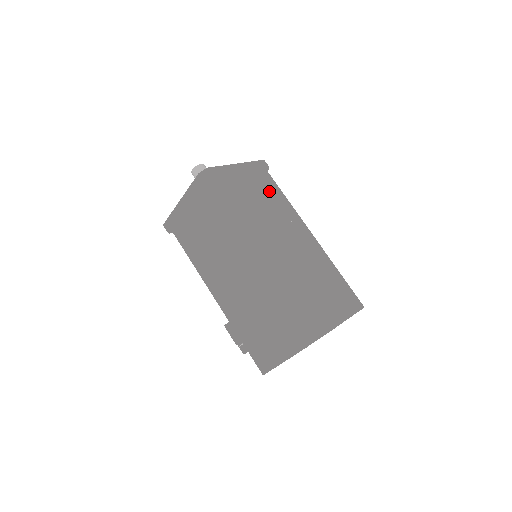
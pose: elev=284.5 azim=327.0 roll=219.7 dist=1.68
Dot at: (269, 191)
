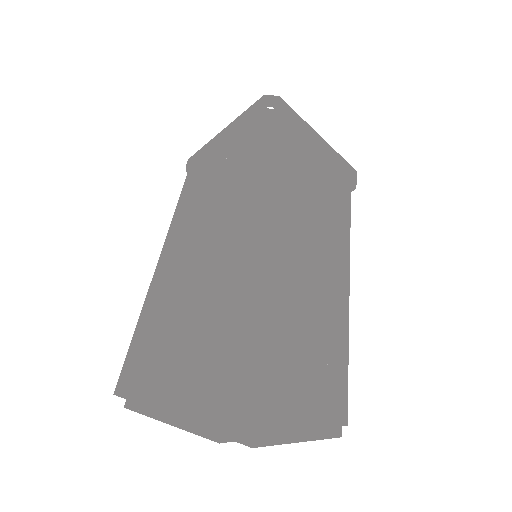
Dot at: (334, 189)
